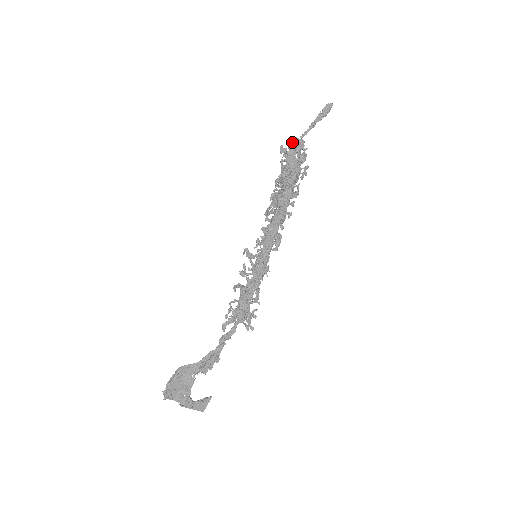
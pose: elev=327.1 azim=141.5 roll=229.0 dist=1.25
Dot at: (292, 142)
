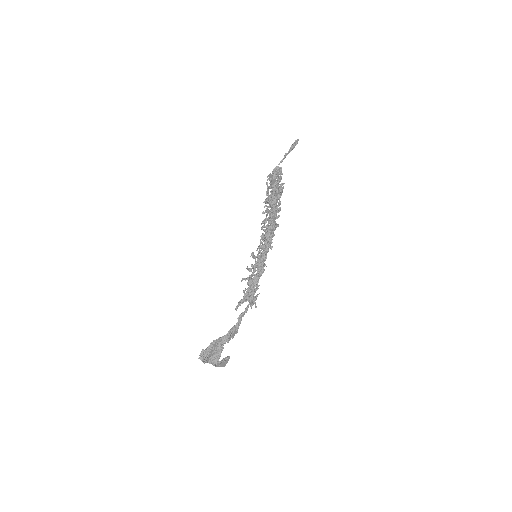
Dot at: (275, 170)
